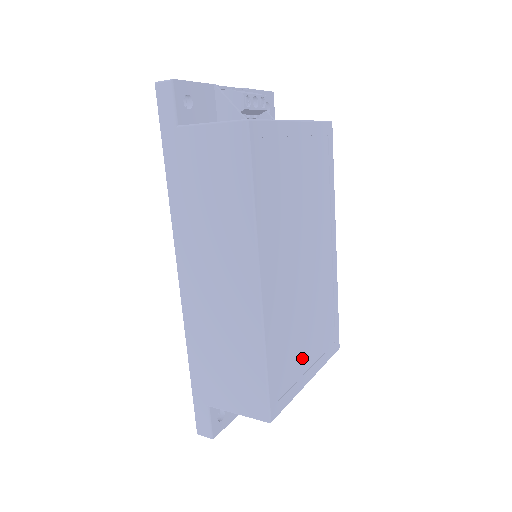
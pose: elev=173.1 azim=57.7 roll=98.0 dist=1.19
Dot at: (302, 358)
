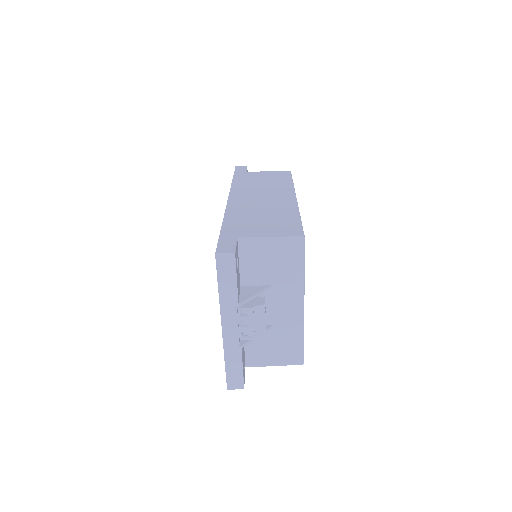
Dot at: occluded
